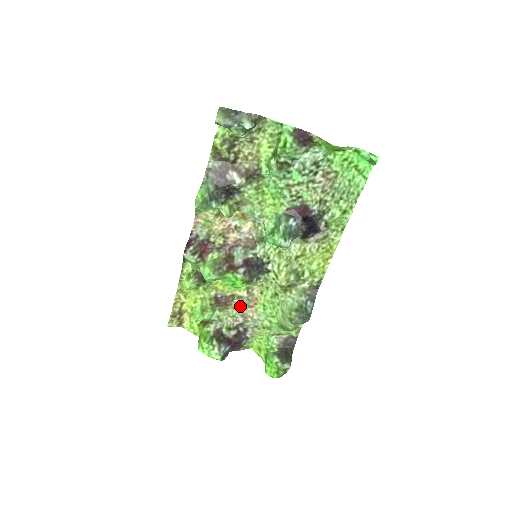
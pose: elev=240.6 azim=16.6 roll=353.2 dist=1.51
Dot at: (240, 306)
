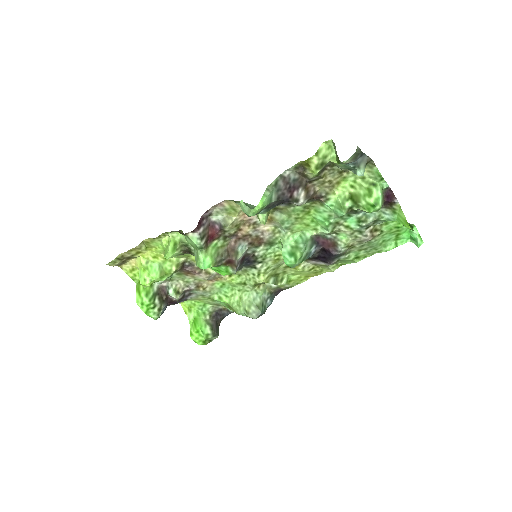
Dot at: (202, 279)
